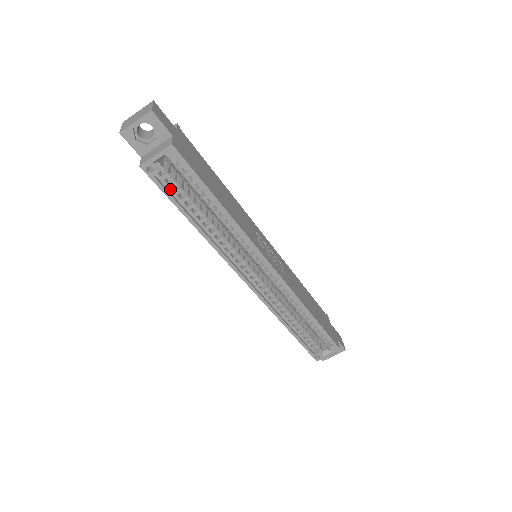
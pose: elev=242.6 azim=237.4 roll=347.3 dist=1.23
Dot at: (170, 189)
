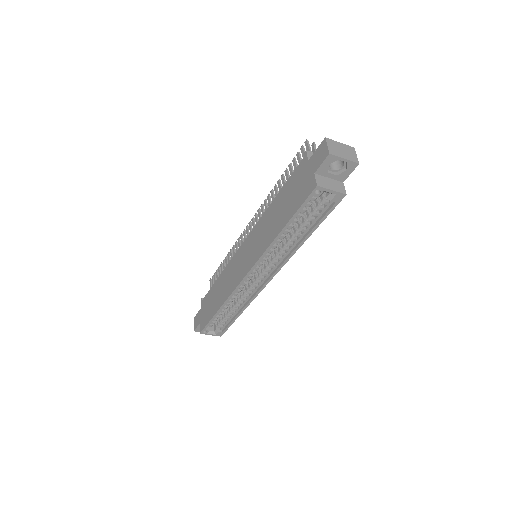
Dot at: (304, 206)
